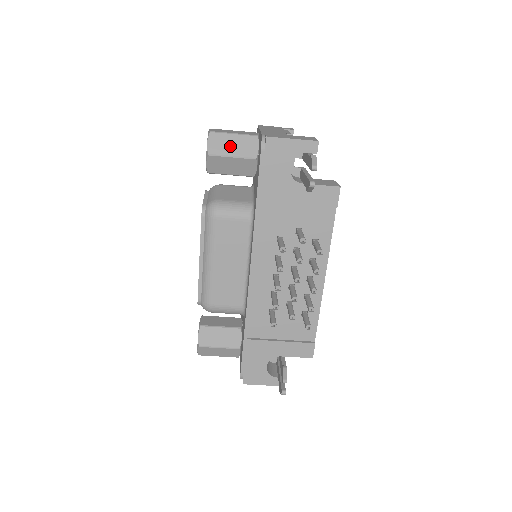
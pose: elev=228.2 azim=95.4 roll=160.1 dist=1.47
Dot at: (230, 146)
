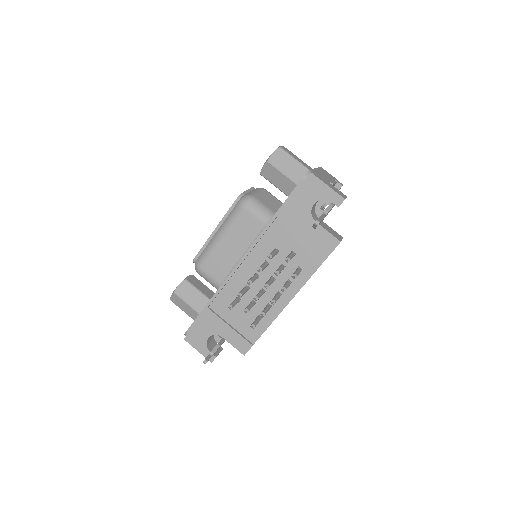
Dot at: (286, 165)
